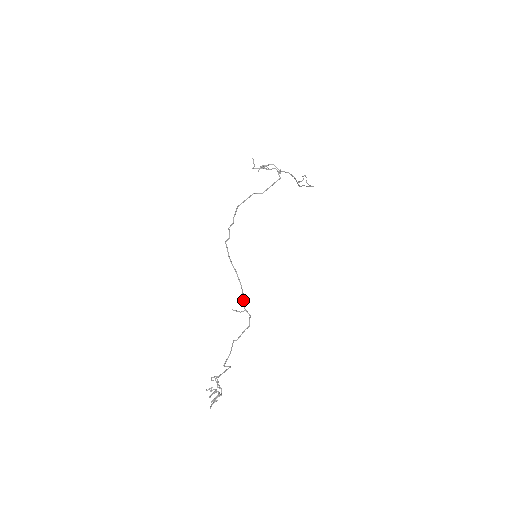
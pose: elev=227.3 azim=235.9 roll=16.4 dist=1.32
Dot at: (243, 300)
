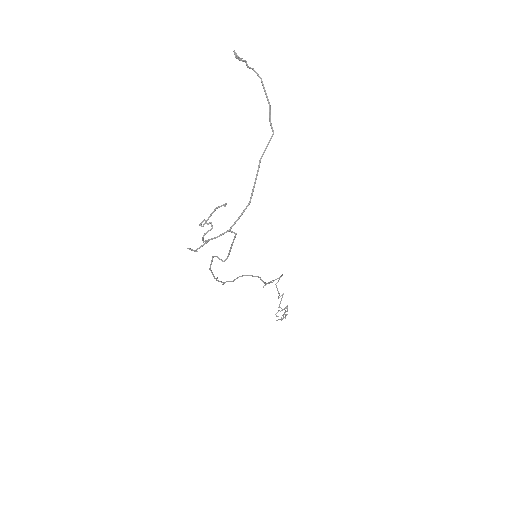
Dot at: occluded
